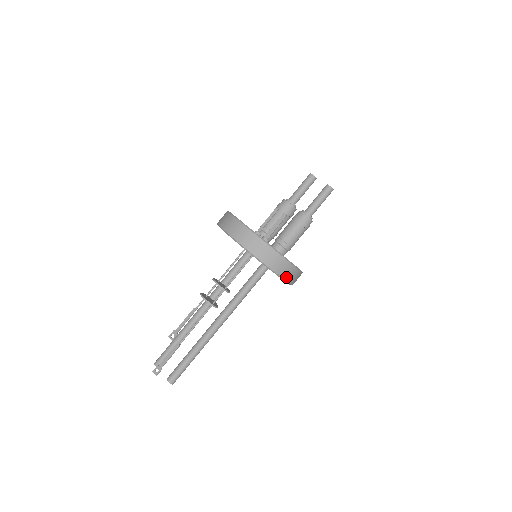
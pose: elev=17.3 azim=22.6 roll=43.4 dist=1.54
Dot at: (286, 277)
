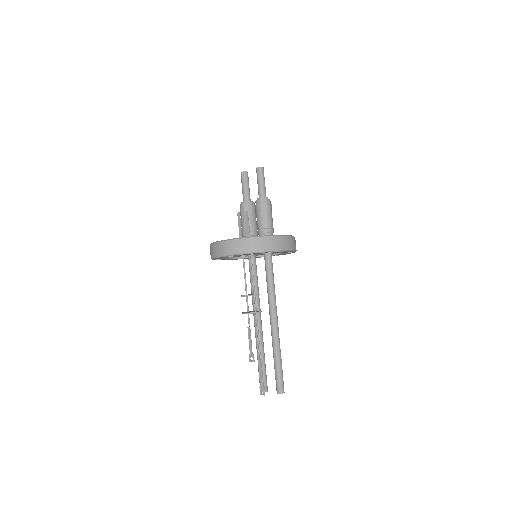
Dot at: (282, 248)
